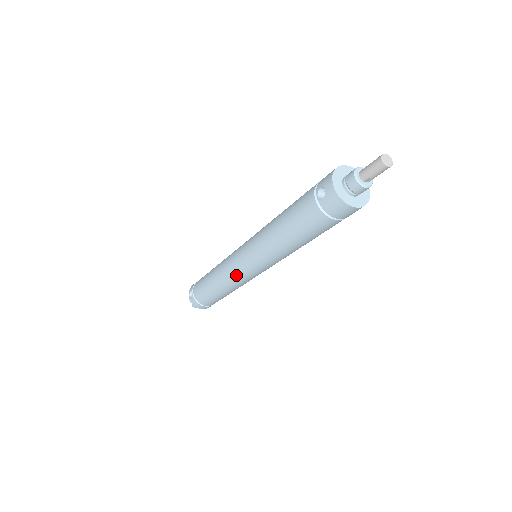
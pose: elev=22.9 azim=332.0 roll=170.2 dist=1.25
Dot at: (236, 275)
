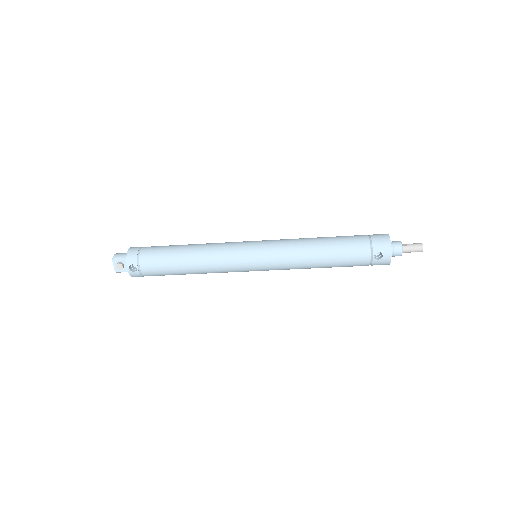
Dot at: (235, 271)
